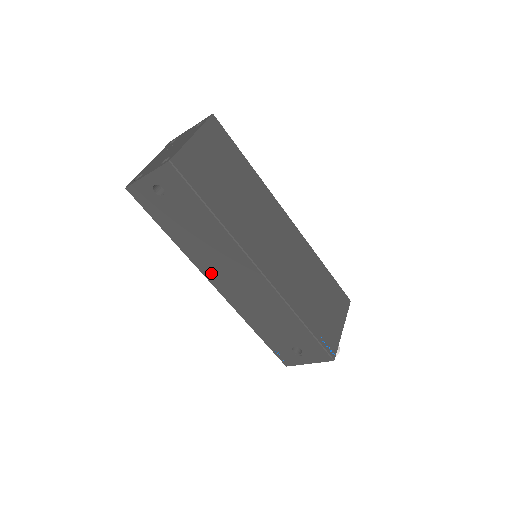
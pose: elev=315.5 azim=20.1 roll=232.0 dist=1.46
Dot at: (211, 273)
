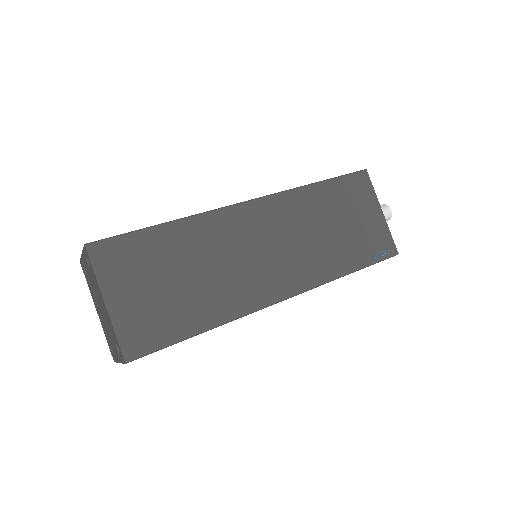
Dot at: occluded
